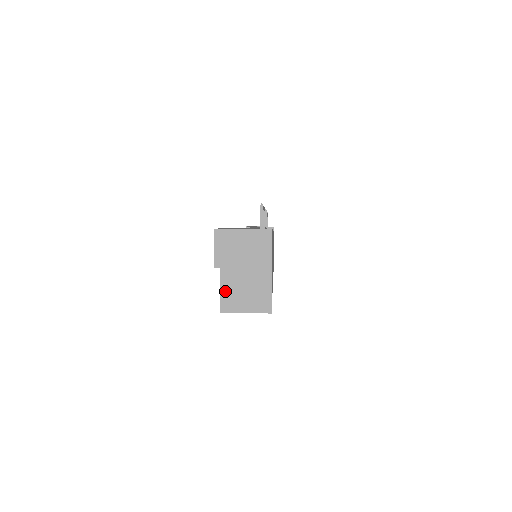
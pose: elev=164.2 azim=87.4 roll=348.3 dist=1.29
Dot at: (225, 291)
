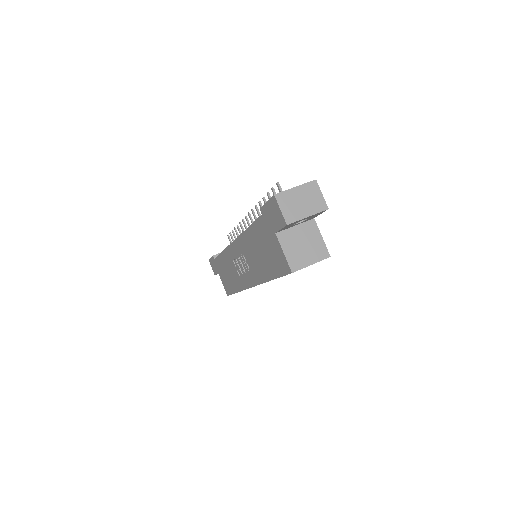
Dot at: (289, 254)
